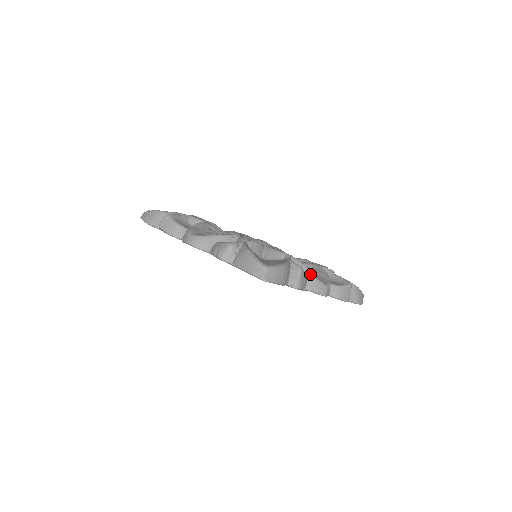
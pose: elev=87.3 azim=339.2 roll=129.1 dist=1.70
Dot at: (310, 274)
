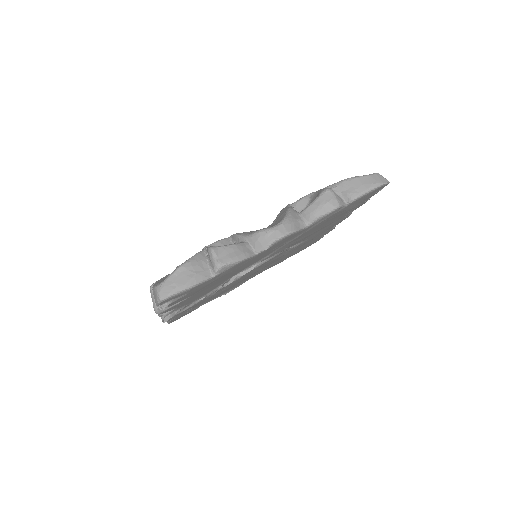
Dot at: occluded
